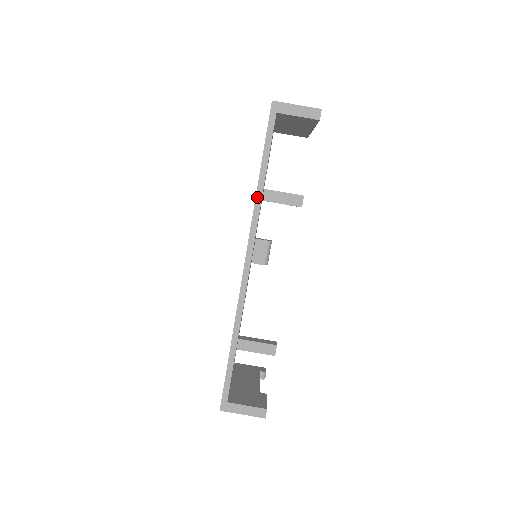
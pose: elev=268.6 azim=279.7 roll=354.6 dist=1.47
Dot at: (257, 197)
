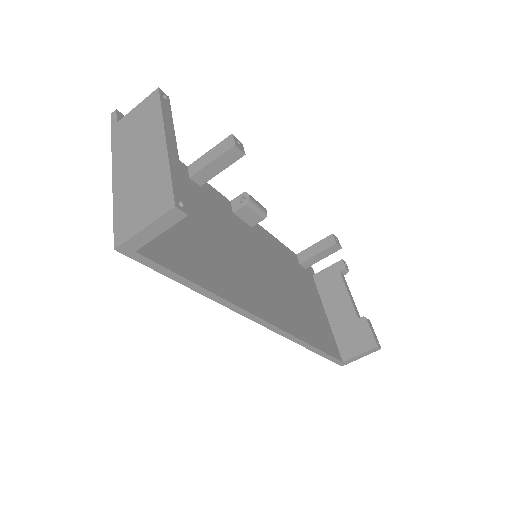
Dot at: (215, 300)
